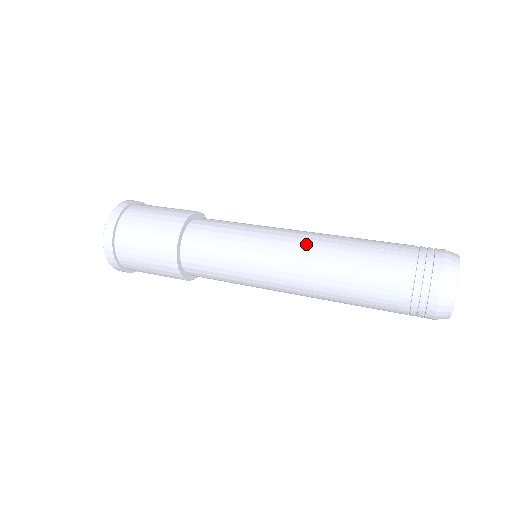
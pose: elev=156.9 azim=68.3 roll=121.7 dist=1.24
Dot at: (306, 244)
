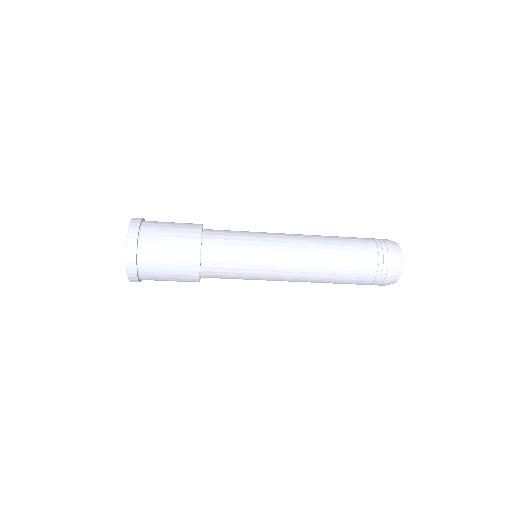
Dot at: (299, 234)
